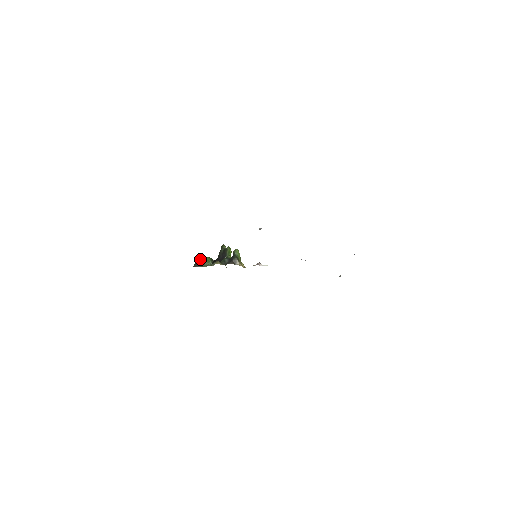
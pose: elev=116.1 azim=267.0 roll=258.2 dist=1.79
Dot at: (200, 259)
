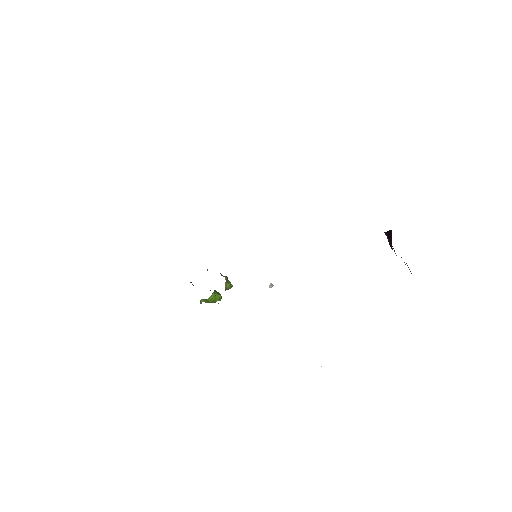
Dot at: occluded
